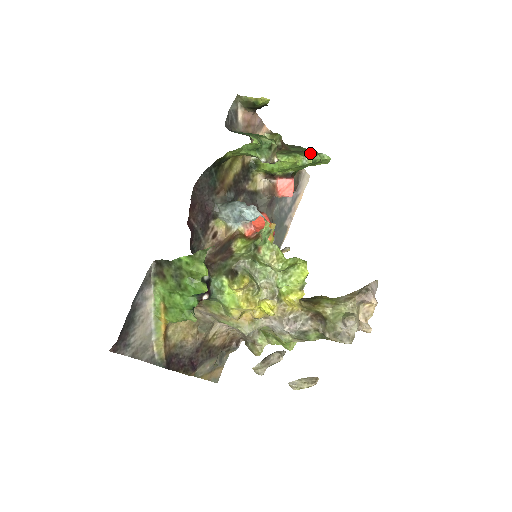
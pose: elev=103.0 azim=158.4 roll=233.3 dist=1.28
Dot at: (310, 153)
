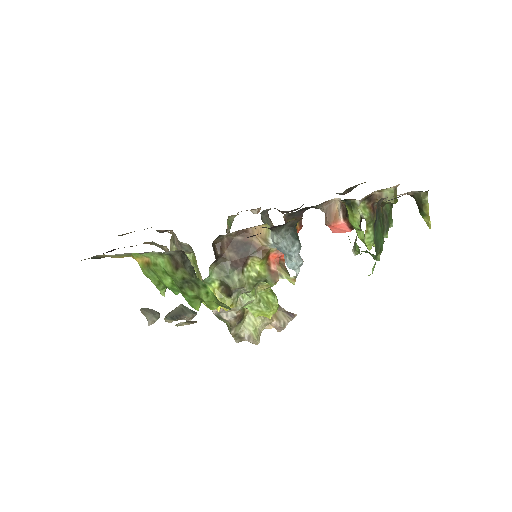
Dot at: (387, 229)
